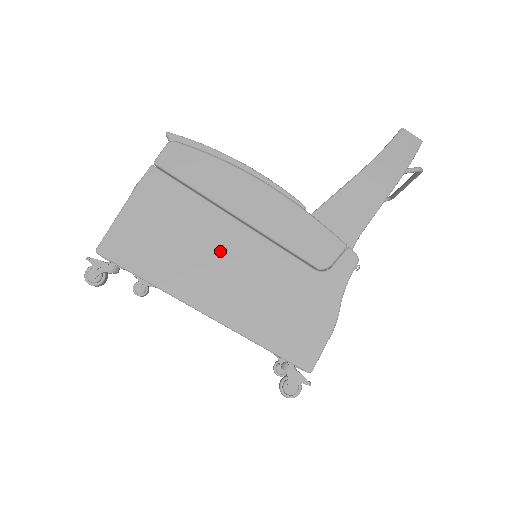
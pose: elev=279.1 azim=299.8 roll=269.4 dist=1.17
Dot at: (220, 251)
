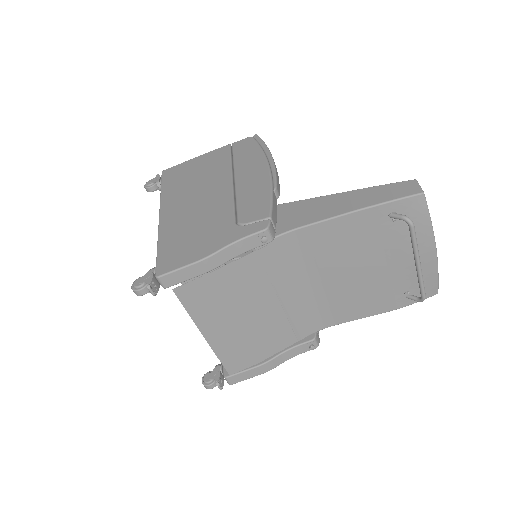
Dot at: (205, 191)
